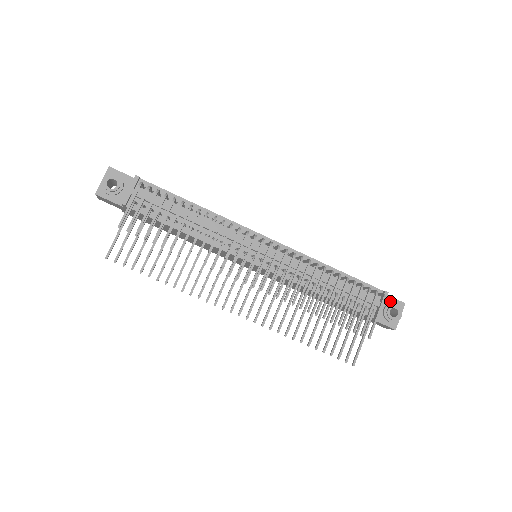
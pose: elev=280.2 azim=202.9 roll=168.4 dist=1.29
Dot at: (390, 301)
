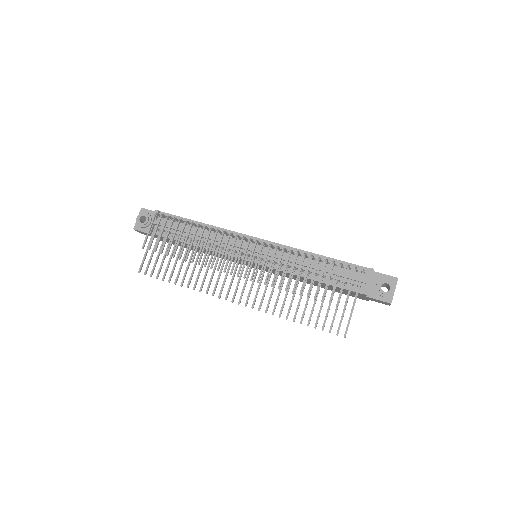
Dot at: (382, 278)
